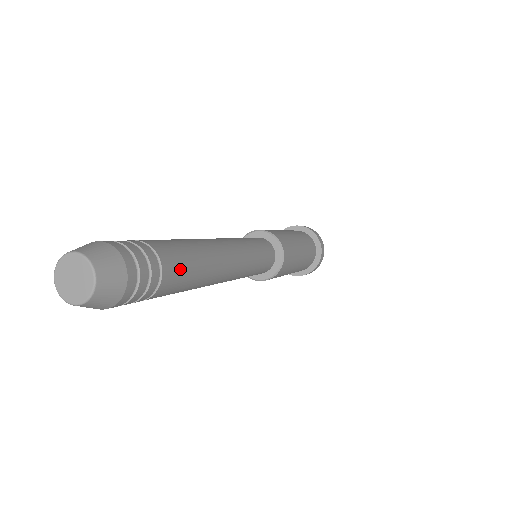
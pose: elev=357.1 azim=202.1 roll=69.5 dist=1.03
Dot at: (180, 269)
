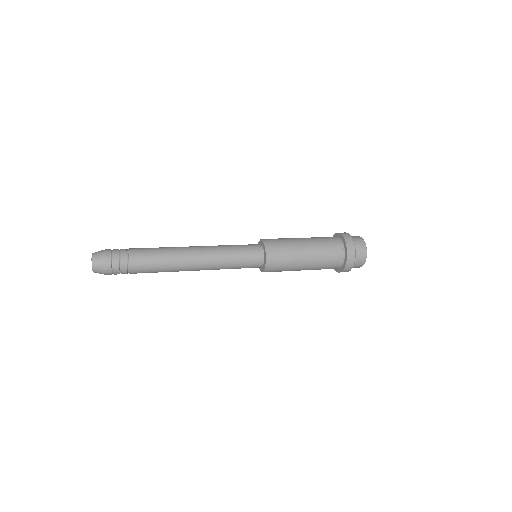
Dot at: (144, 269)
